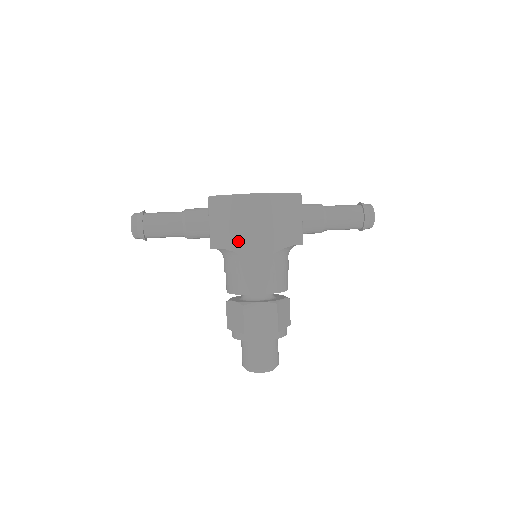
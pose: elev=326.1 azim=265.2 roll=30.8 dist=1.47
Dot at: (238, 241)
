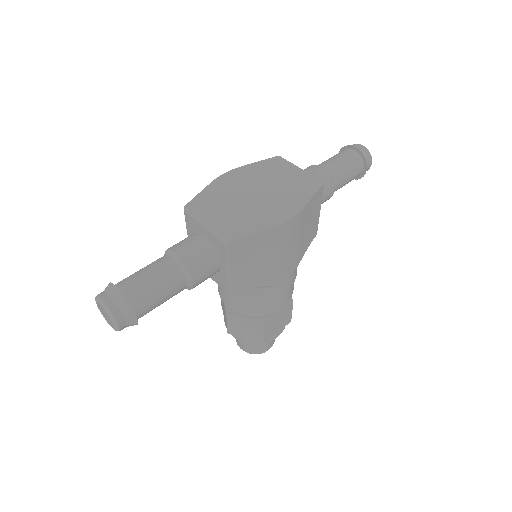
Dot at: (266, 275)
